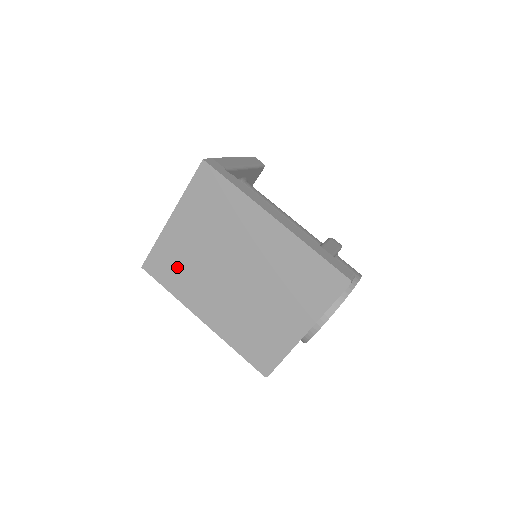
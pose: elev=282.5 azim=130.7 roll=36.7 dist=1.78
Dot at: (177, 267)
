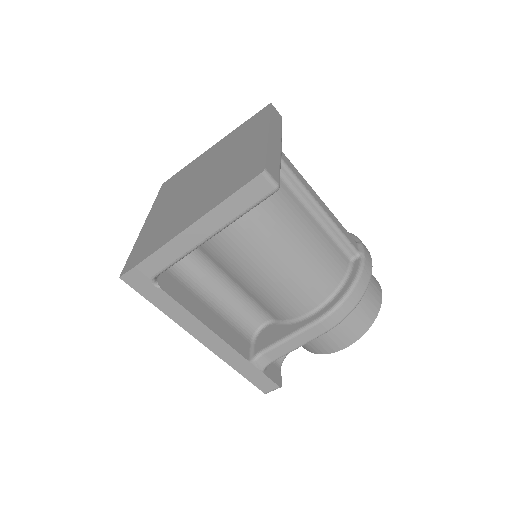
Dot at: occluded
